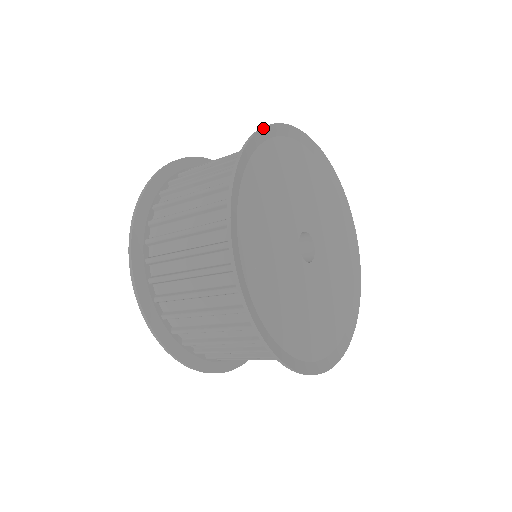
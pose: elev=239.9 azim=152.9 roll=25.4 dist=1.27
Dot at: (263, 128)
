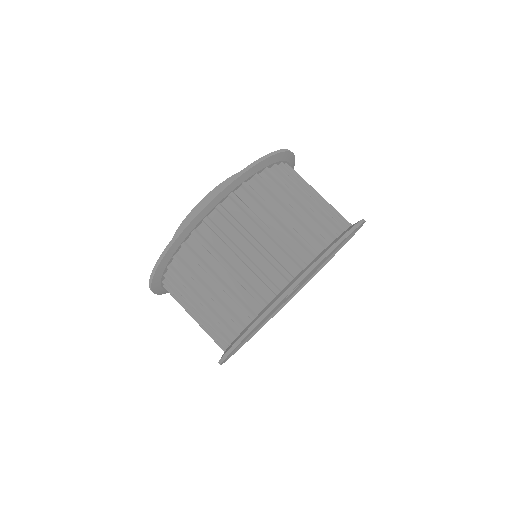
Dot at: (298, 283)
